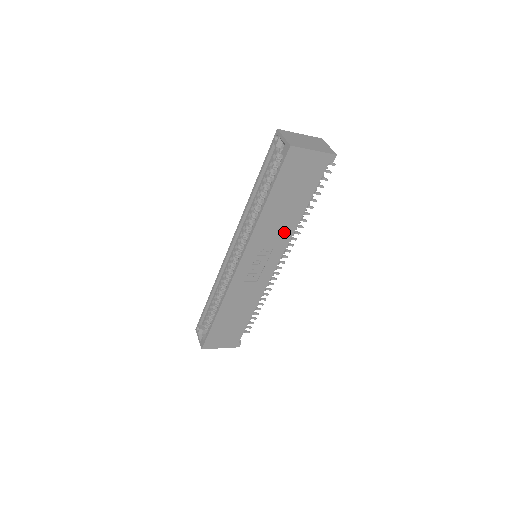
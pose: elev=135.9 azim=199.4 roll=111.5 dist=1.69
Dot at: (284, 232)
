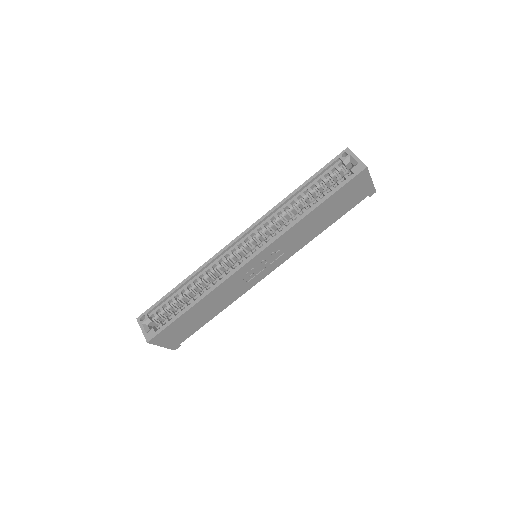
Dot at: (301, 241)
